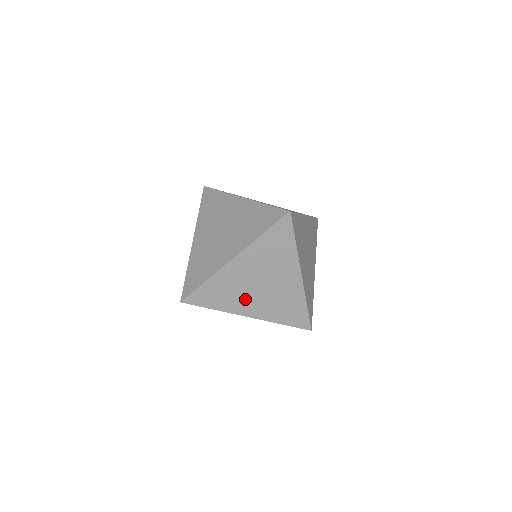
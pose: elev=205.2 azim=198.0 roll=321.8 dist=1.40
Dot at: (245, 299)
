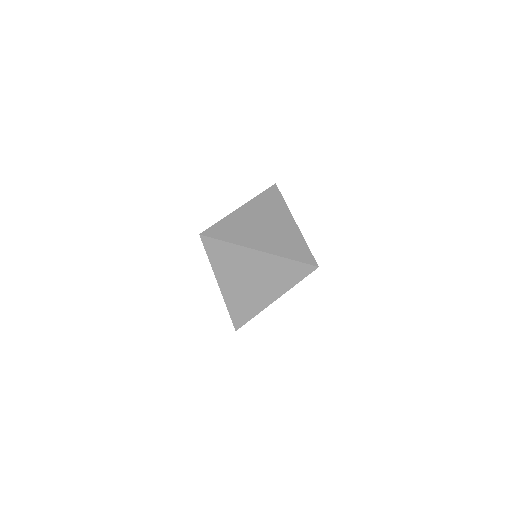
Dot at: occluded
